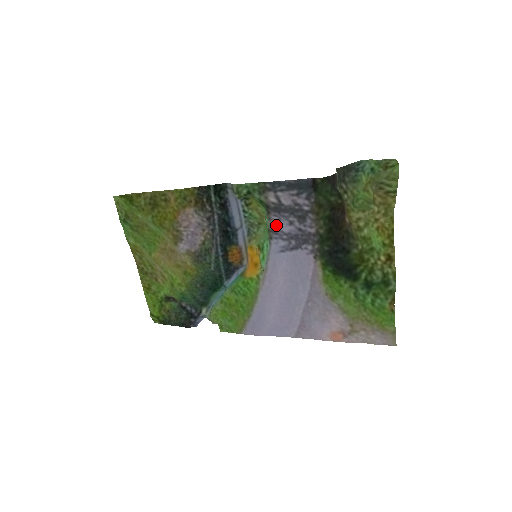
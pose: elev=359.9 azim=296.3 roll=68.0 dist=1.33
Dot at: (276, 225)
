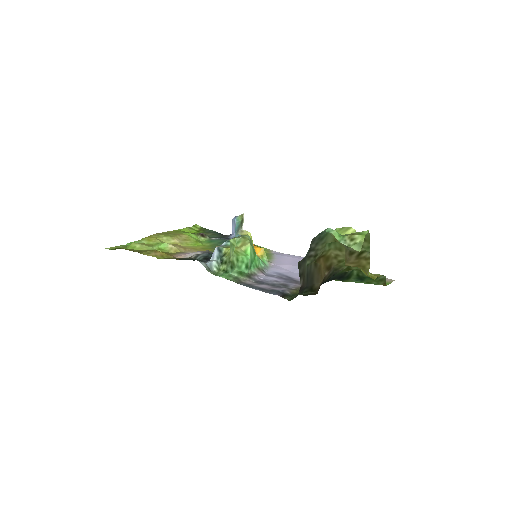
Dot at: (264, 277)
